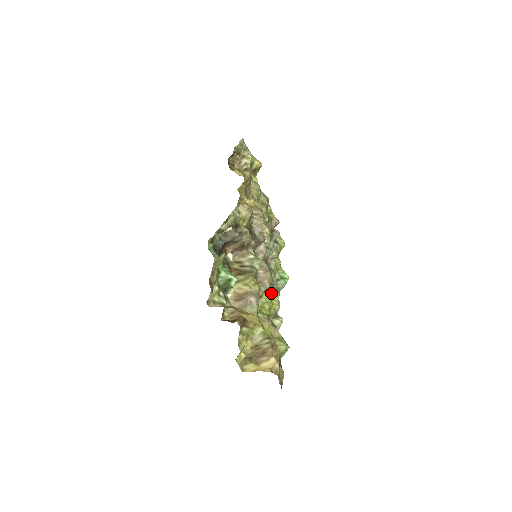
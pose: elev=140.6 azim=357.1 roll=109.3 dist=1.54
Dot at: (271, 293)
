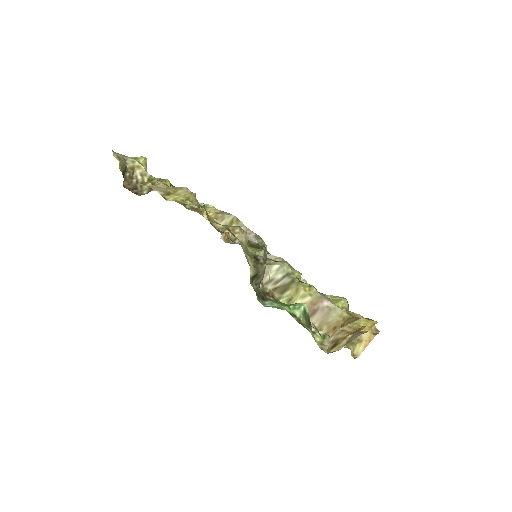
Dot at: occluded
